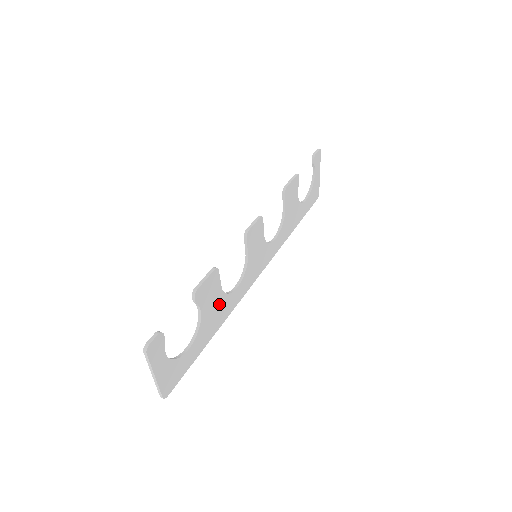
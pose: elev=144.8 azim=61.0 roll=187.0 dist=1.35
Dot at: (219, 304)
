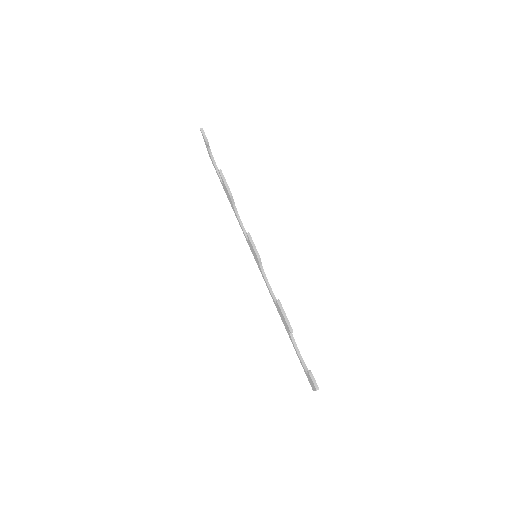
Dot at: occluded
